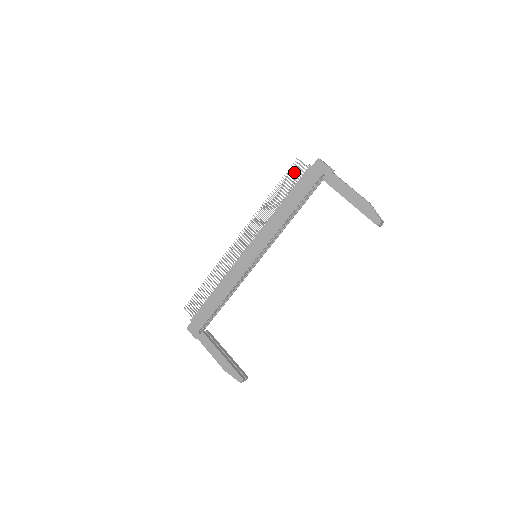
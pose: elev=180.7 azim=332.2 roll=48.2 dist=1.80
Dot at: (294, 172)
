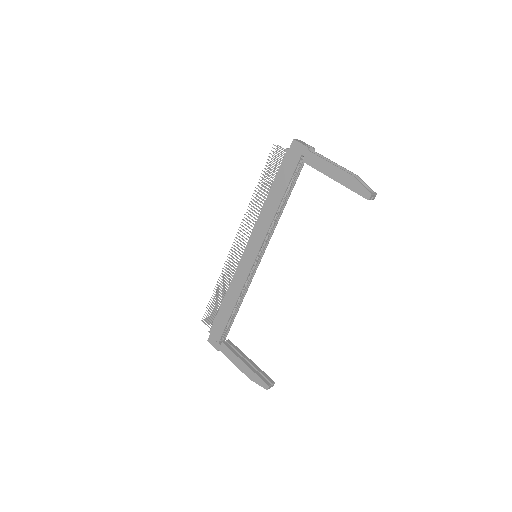
Dot at: occluded
